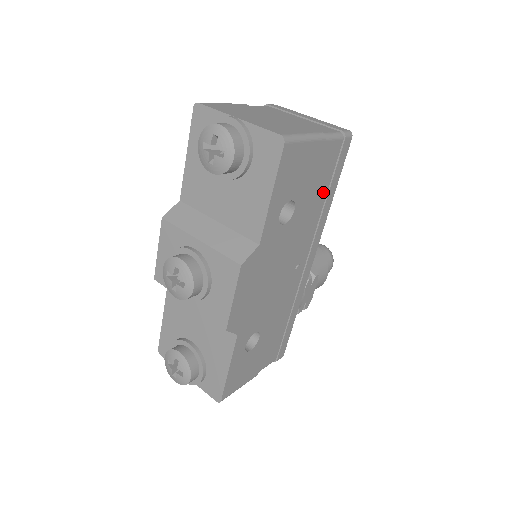
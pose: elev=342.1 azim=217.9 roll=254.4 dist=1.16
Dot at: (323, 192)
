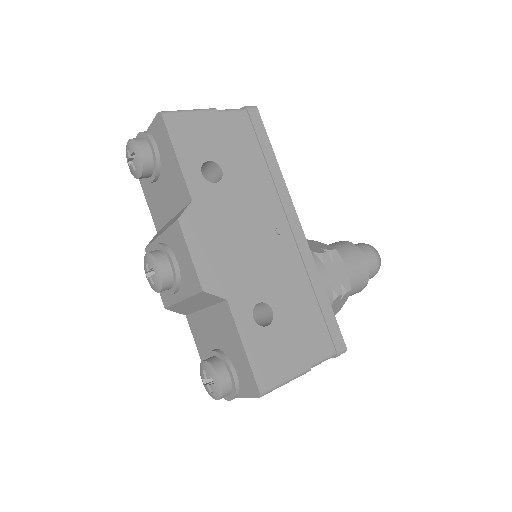
Dot at: (257, 156)
